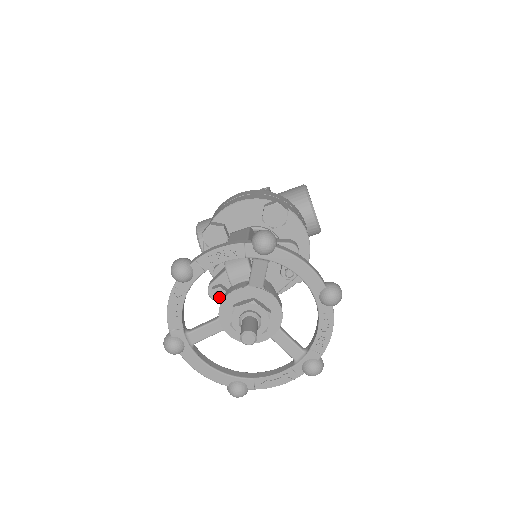
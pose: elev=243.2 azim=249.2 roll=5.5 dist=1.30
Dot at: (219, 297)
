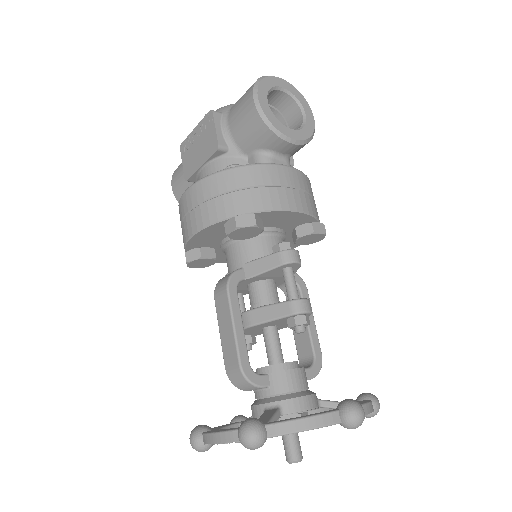
Dot at: (248, 350)
